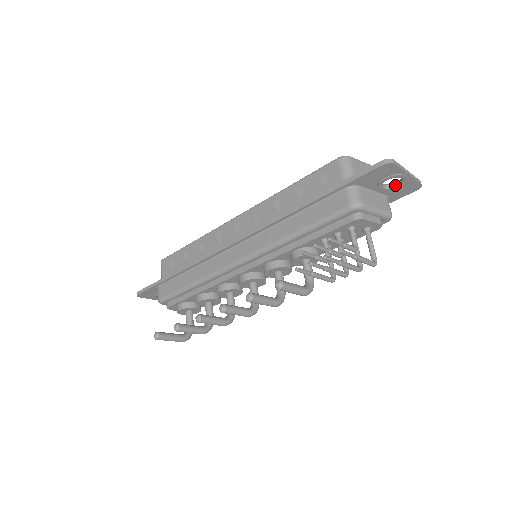
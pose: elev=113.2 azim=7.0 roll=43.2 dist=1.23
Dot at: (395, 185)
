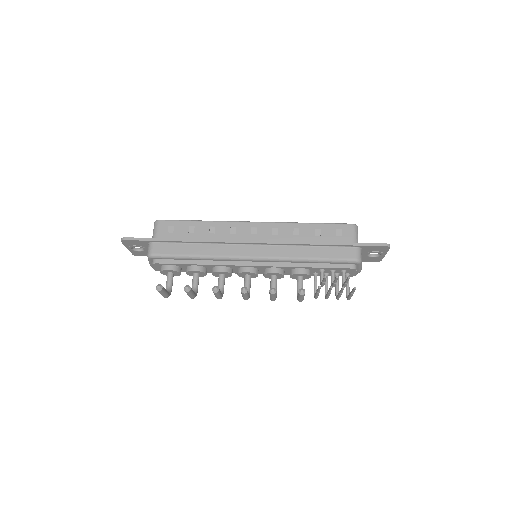
Dot at: (373, 256)
